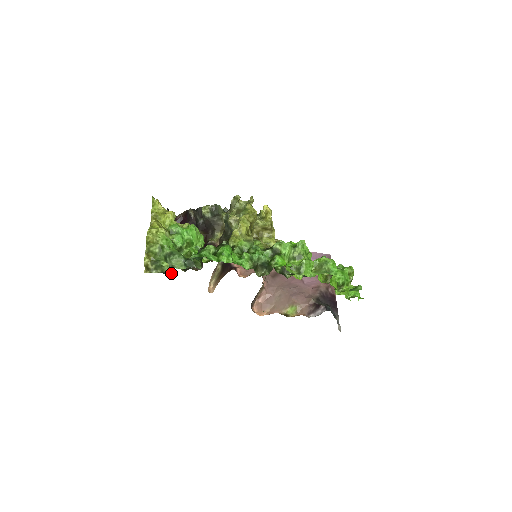
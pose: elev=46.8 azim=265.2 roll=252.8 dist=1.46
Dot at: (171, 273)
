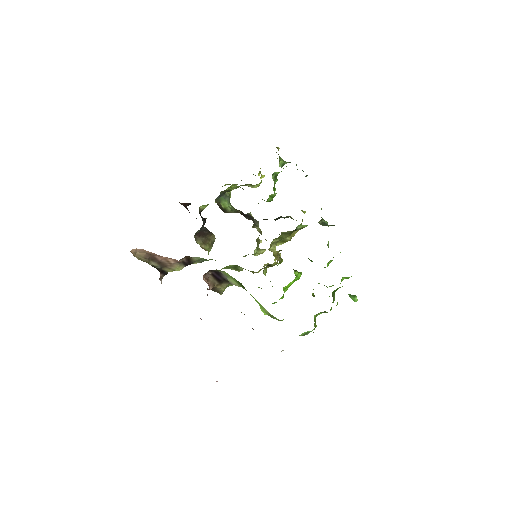
Dot at: occluded
